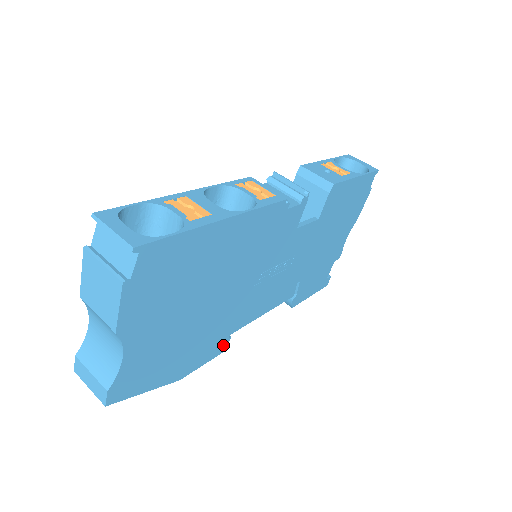
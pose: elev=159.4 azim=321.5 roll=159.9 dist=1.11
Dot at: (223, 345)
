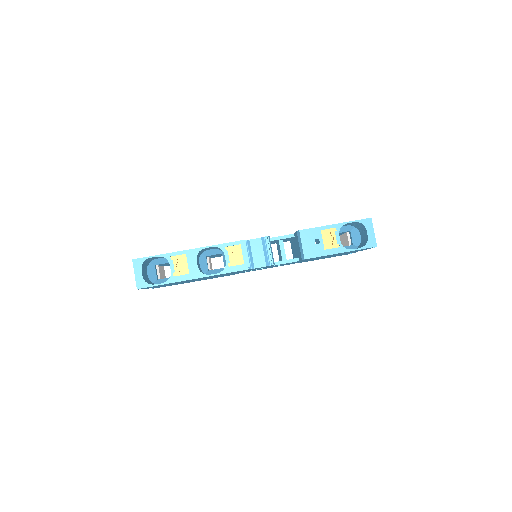
Dot at: (234, 274)
